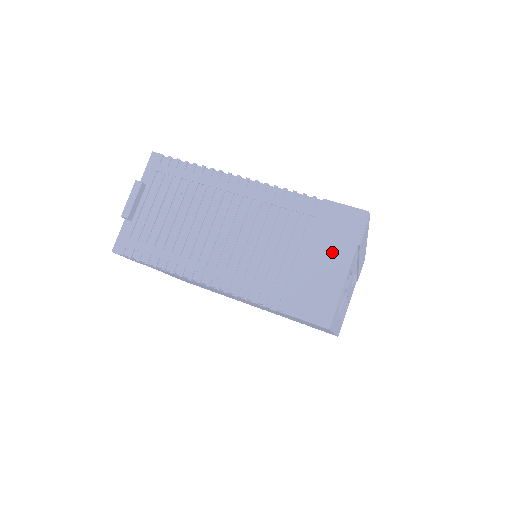
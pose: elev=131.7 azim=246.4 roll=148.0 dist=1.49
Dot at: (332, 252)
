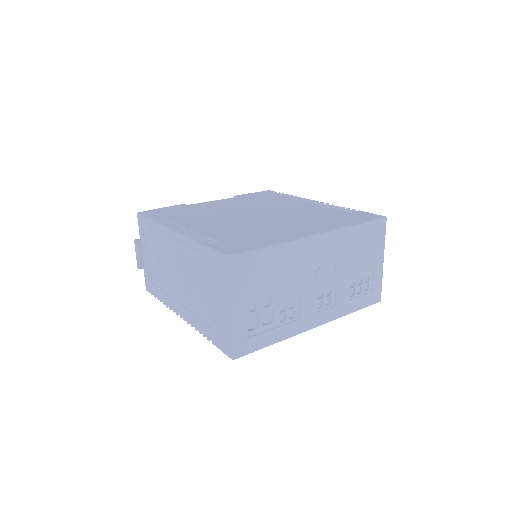
Dot at: (219, 294)
